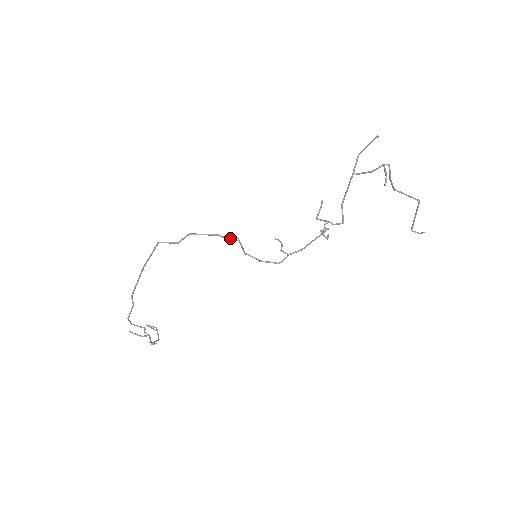
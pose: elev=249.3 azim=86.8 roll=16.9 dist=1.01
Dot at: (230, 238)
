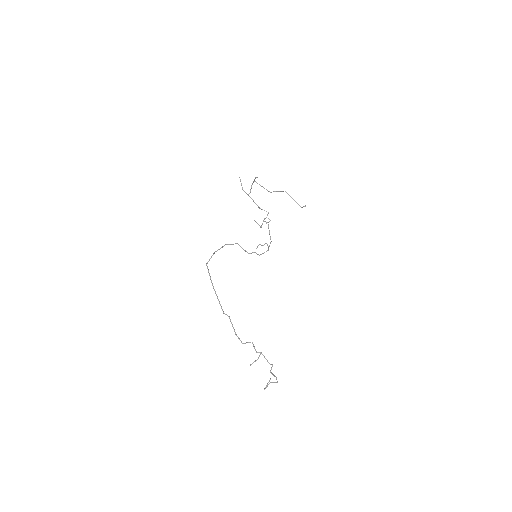
Dot at: (233, 244)
